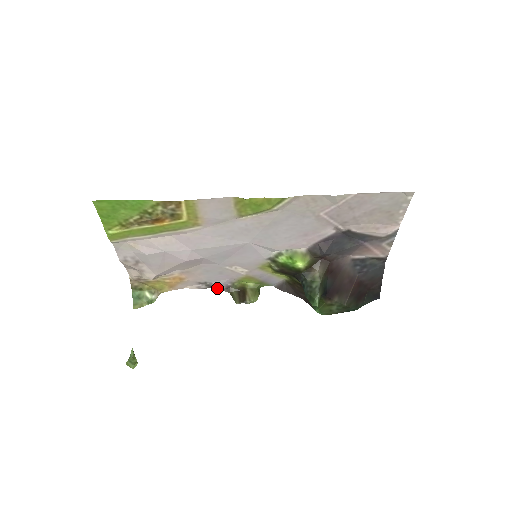
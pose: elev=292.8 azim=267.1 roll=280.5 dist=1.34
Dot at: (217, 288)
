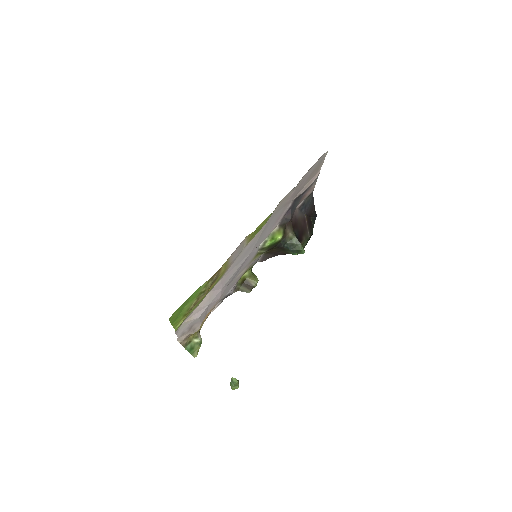
Dot at: (229, 295)
